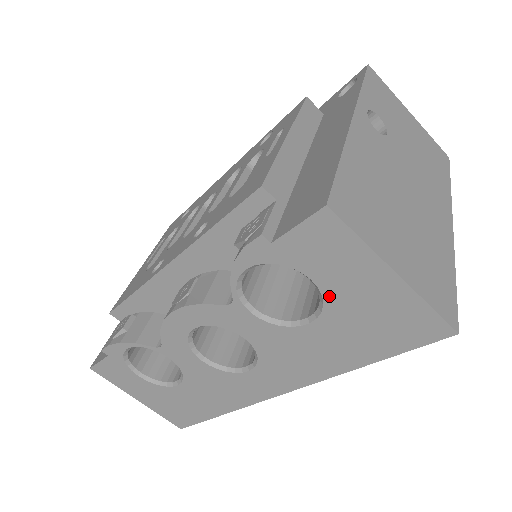
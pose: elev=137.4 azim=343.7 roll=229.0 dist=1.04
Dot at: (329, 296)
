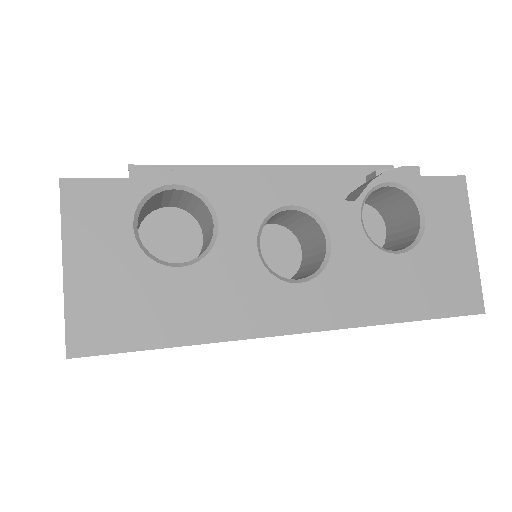
Dot at: (428, 237)
